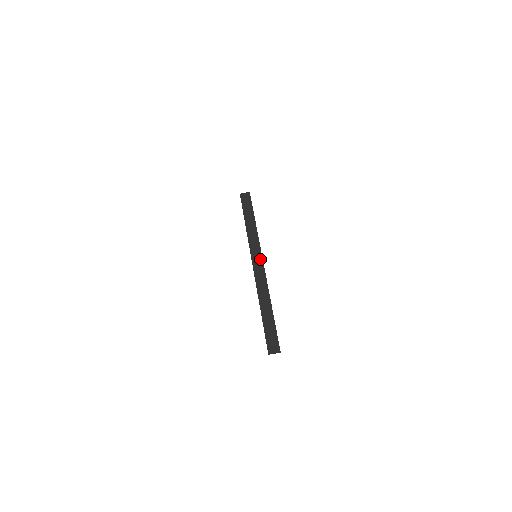
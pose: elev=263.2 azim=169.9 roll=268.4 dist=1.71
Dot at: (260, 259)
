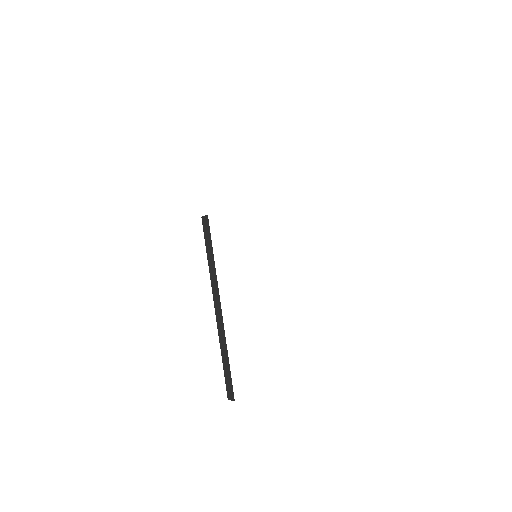
Dot at: (219, 302)
